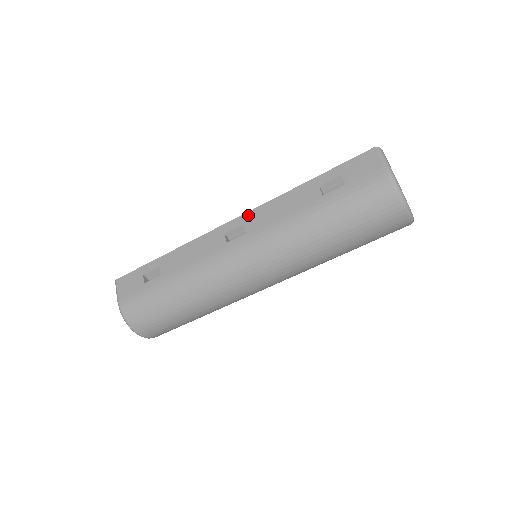
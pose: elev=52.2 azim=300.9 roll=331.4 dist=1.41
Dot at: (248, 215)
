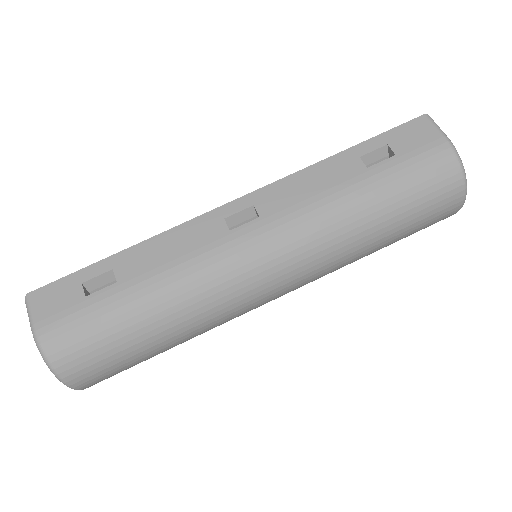
Dot at: (259, 193)
